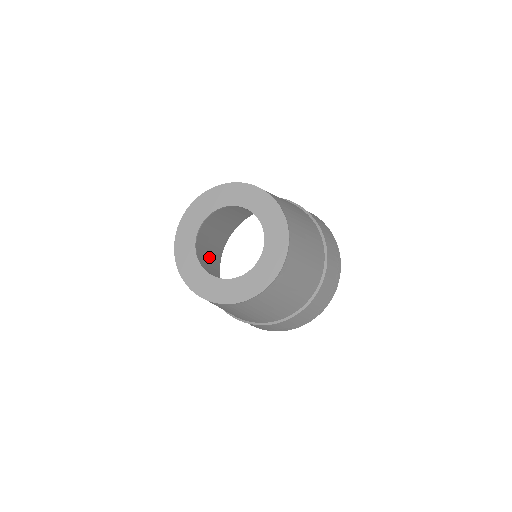
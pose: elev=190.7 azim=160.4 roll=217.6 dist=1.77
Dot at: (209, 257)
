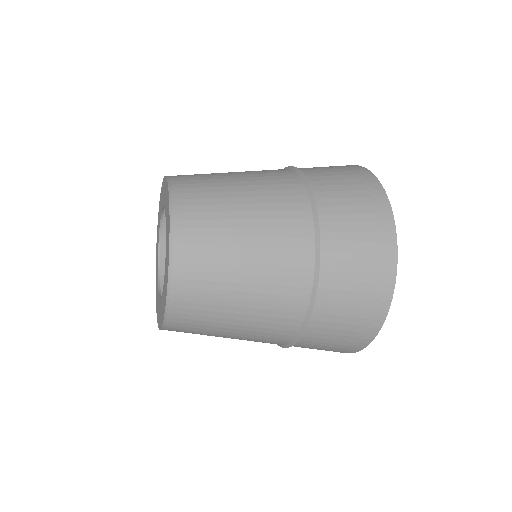
Dot at: occluded
